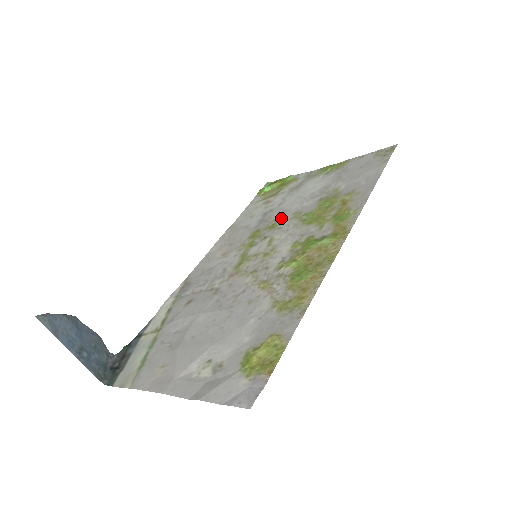
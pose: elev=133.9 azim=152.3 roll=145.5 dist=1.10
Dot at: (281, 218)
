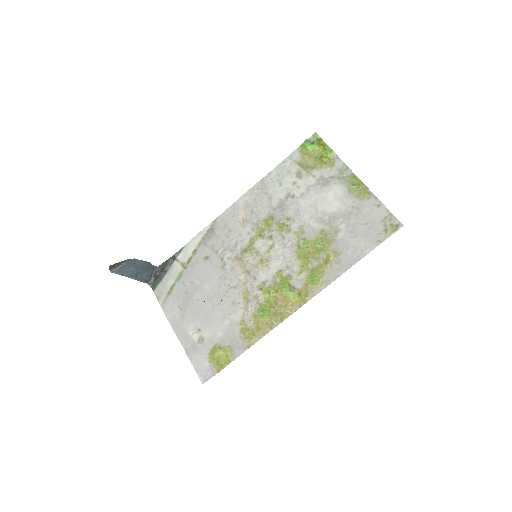
Dot at: (291, 222)
